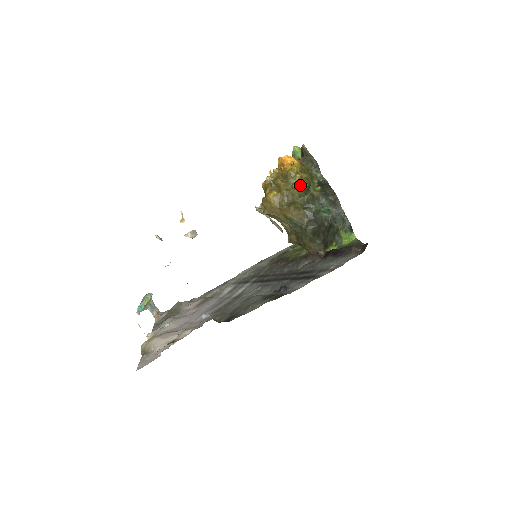
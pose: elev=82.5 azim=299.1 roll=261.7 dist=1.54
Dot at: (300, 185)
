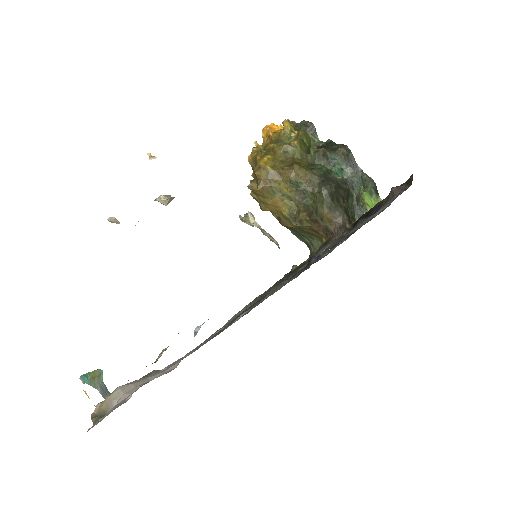
Dot at: (300, 140)
